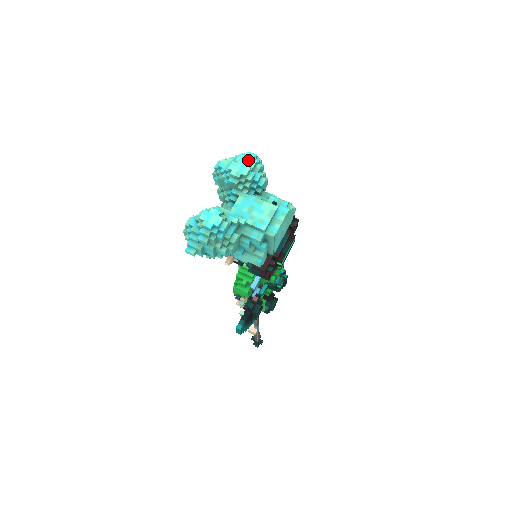
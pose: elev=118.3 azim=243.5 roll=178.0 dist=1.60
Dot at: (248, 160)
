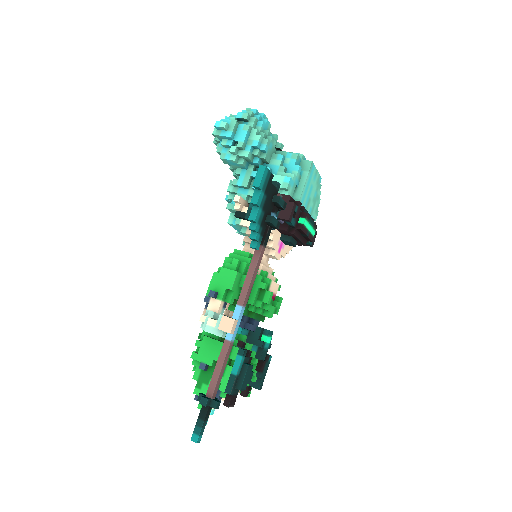
Dot at: occluded
